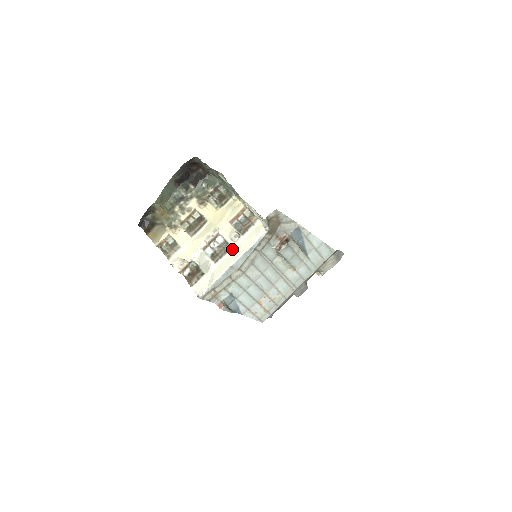
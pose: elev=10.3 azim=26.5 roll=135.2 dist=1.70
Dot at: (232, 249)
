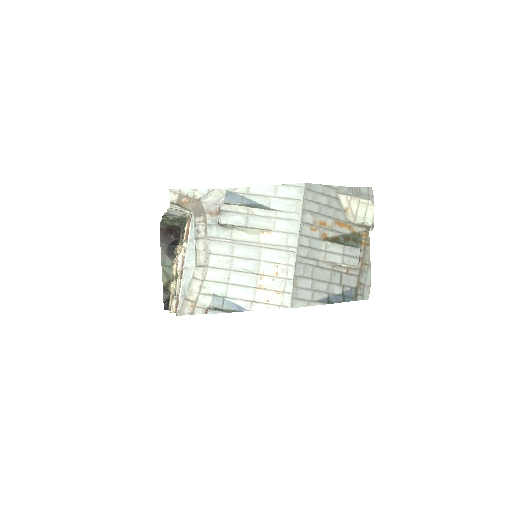
Dot at: occluded
